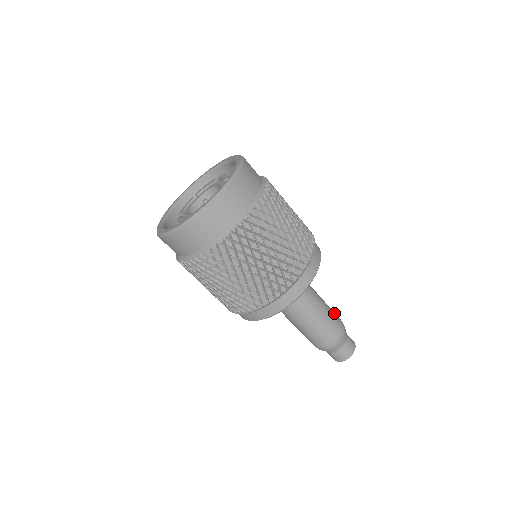
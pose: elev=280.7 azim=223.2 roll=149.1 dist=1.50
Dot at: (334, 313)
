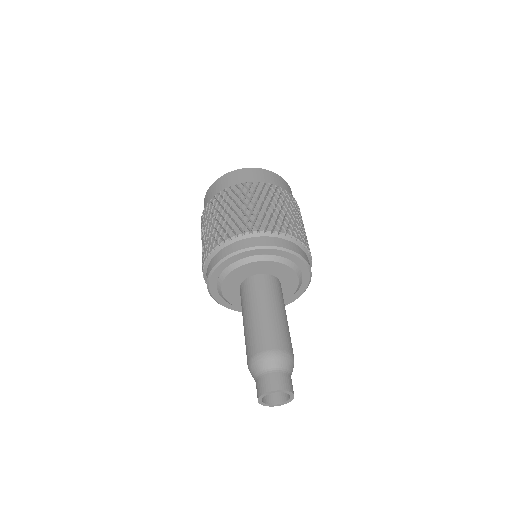
Dot at: (290, 338)
